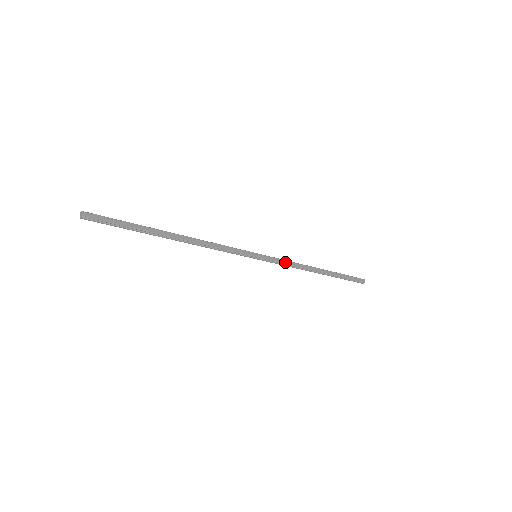
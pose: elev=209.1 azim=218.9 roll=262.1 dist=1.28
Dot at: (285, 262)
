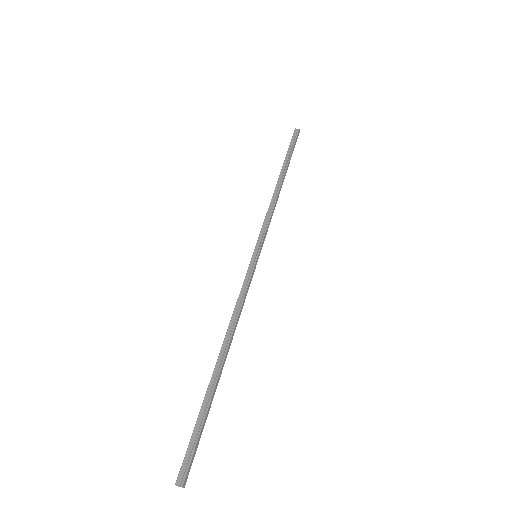
Dot at: (269, 223)
